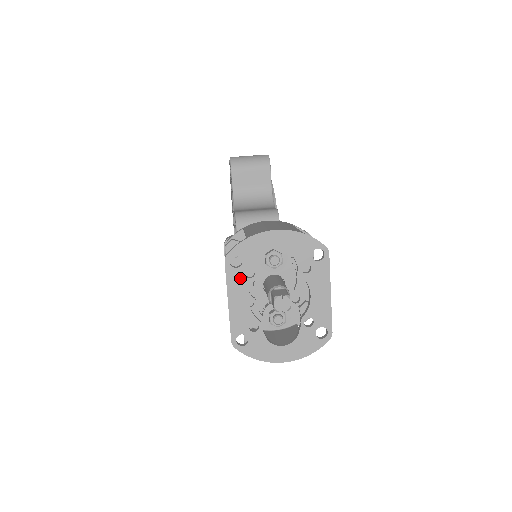
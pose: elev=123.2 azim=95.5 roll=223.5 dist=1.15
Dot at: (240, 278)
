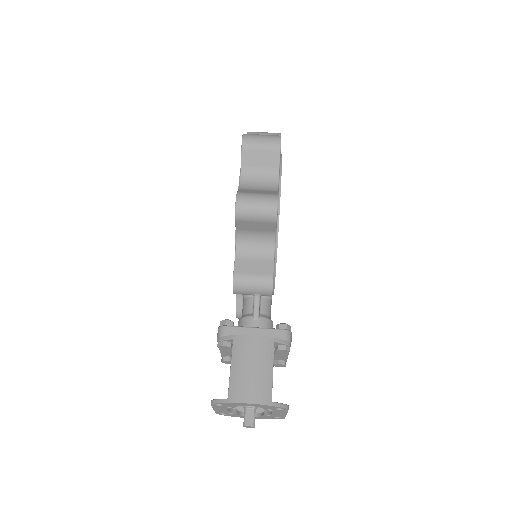
Dot at: (222, 407)
